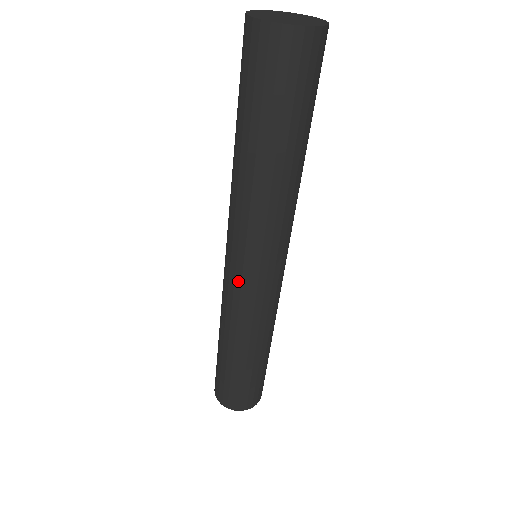
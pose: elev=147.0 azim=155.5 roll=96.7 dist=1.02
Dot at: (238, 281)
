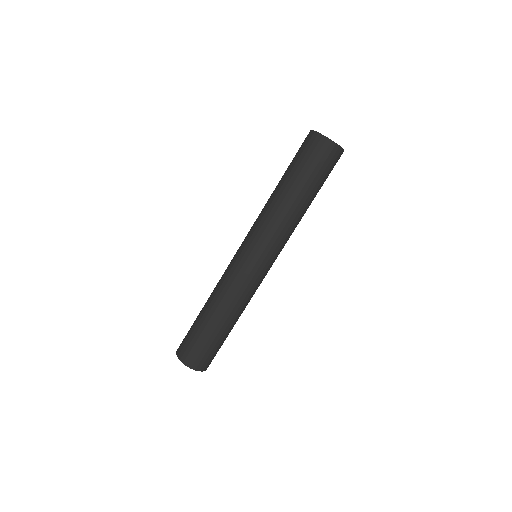
Dot at: (237, 256)
